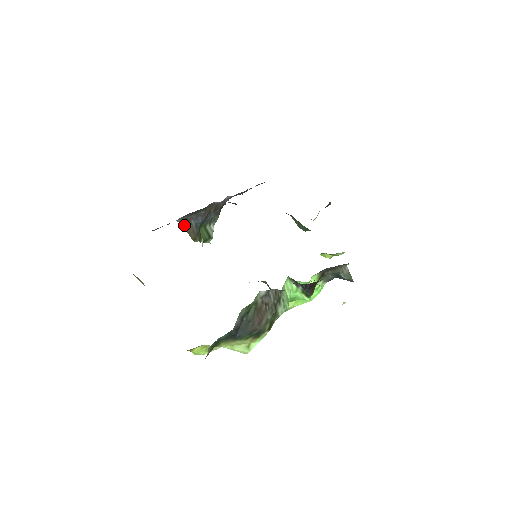
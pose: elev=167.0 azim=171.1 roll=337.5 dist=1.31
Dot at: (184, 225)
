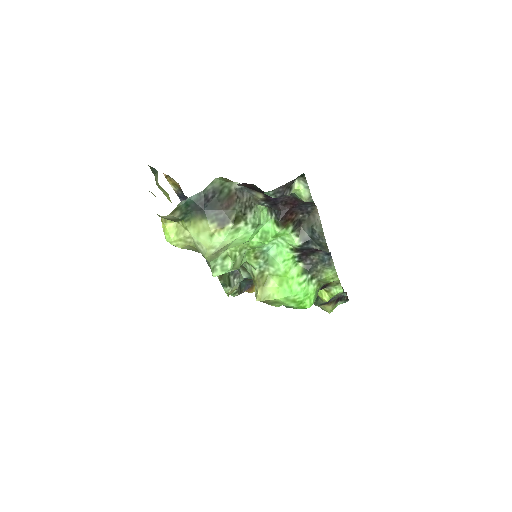
Dot at: occluded
